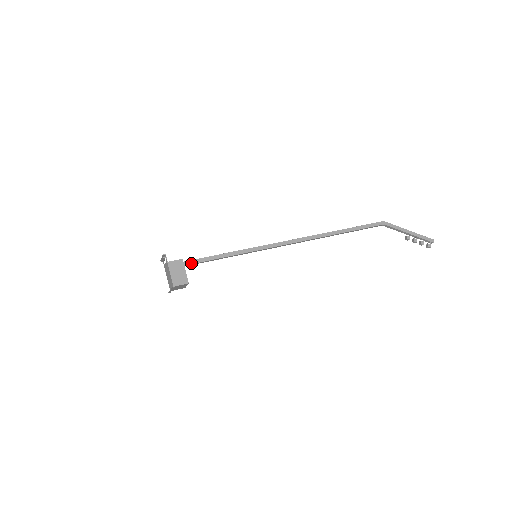
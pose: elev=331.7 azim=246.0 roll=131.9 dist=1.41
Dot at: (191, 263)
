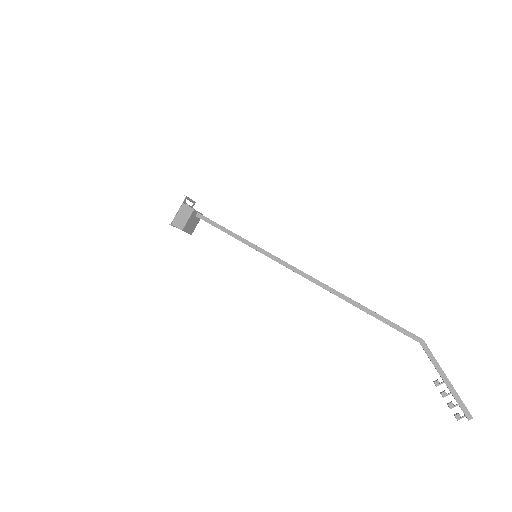
Dot at: (203, 219)
